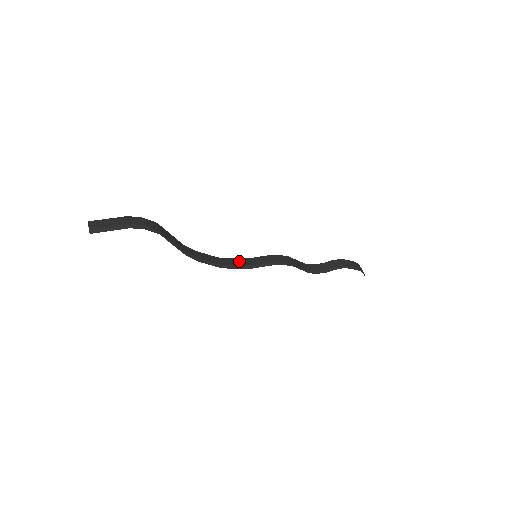
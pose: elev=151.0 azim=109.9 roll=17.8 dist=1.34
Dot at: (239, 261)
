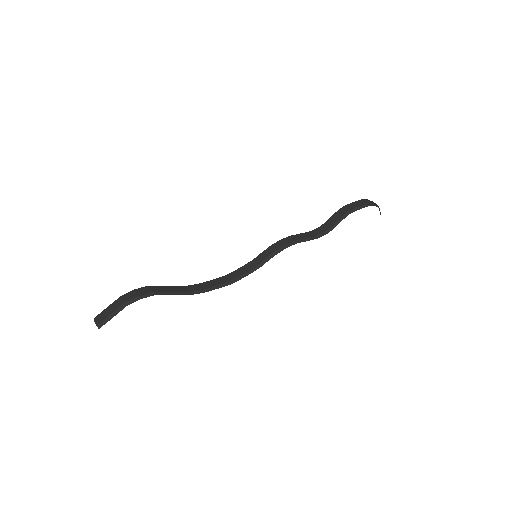
Dot at: (245, 268)
